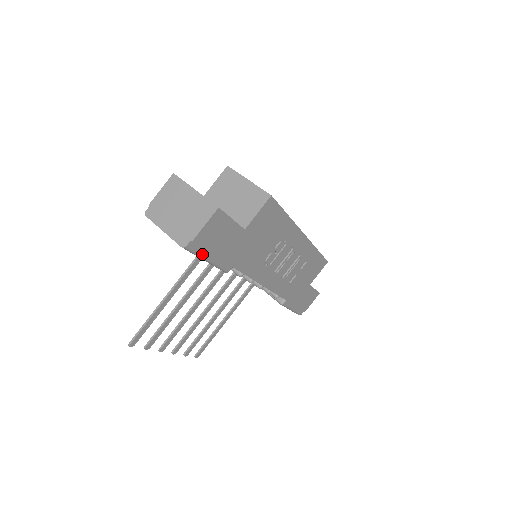
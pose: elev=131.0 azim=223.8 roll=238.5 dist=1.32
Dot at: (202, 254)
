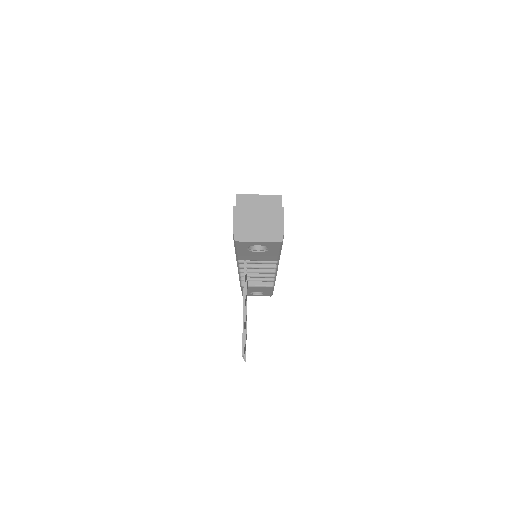
Dot at: occluded
